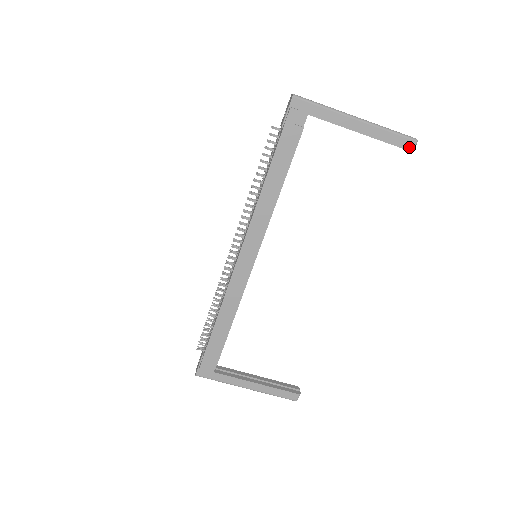
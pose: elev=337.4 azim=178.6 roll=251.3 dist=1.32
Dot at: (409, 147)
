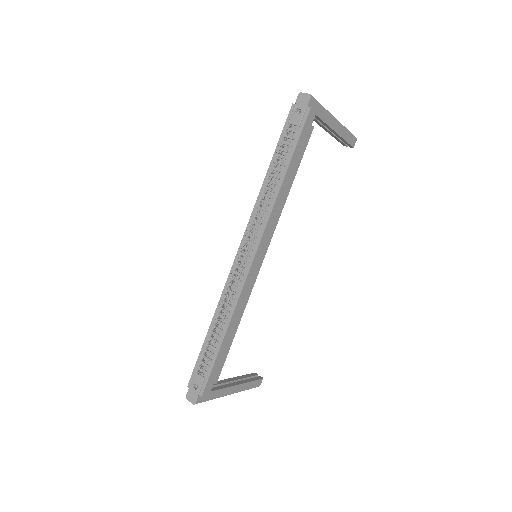
Dot at: (353, 144)
